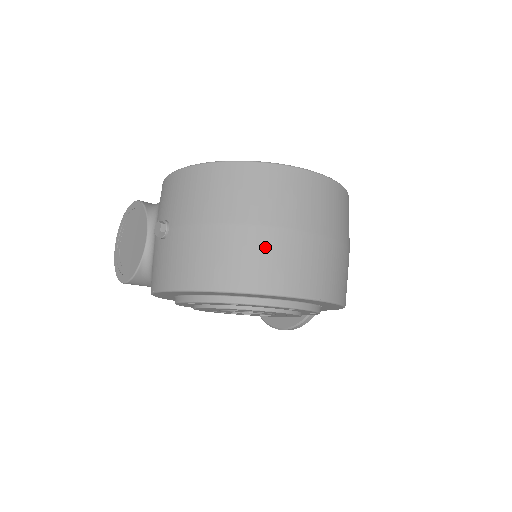
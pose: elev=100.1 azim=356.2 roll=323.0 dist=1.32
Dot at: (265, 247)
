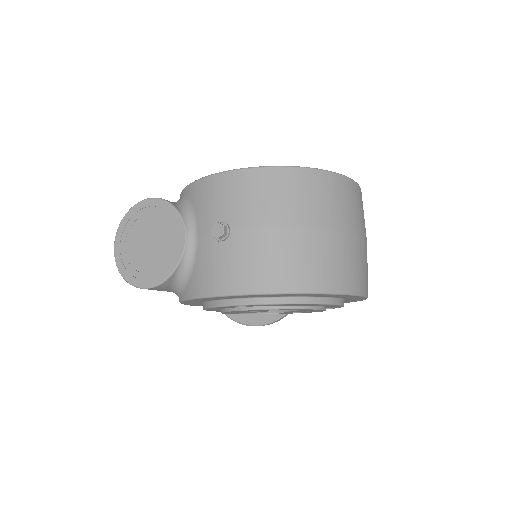
Dot at: (335, 250)
